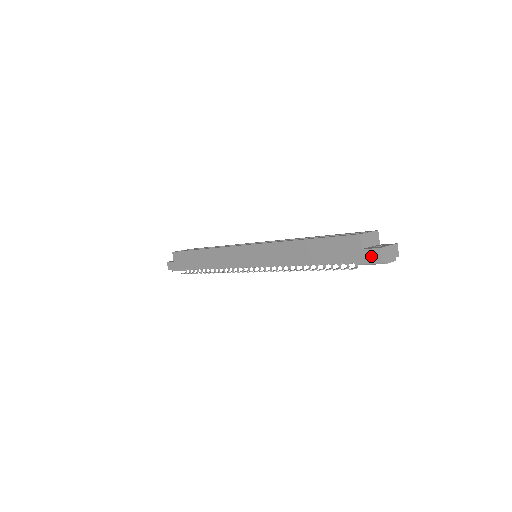
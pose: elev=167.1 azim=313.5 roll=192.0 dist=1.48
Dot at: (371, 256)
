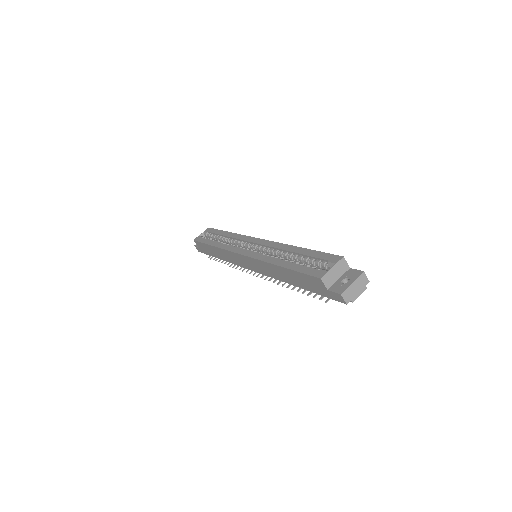
Dot at: (337, 298)
